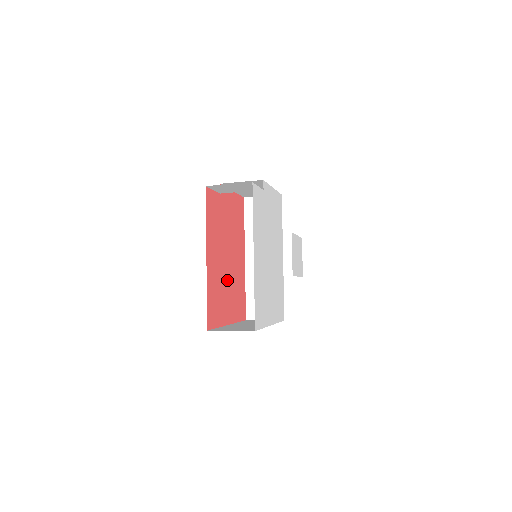
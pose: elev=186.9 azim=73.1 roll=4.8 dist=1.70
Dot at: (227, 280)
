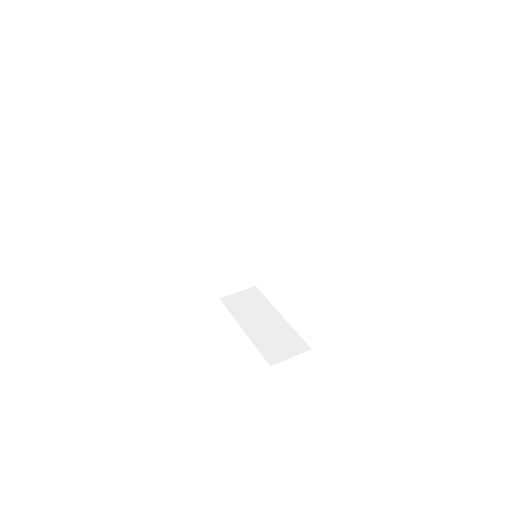
Dot at: occluded
